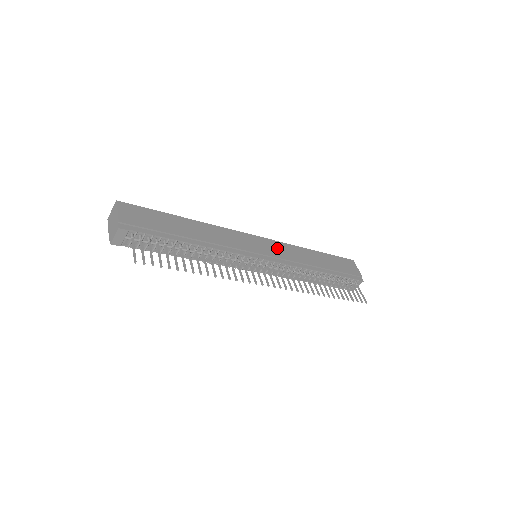
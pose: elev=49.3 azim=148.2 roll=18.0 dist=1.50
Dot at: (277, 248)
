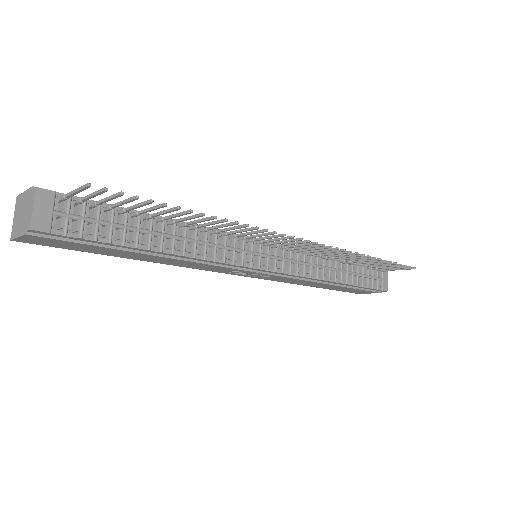
Dot at: occluded
